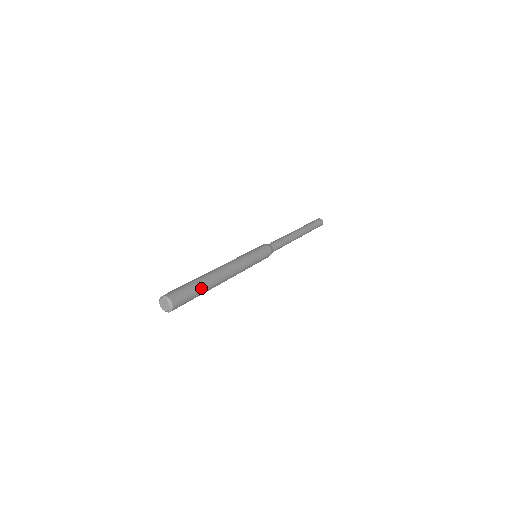
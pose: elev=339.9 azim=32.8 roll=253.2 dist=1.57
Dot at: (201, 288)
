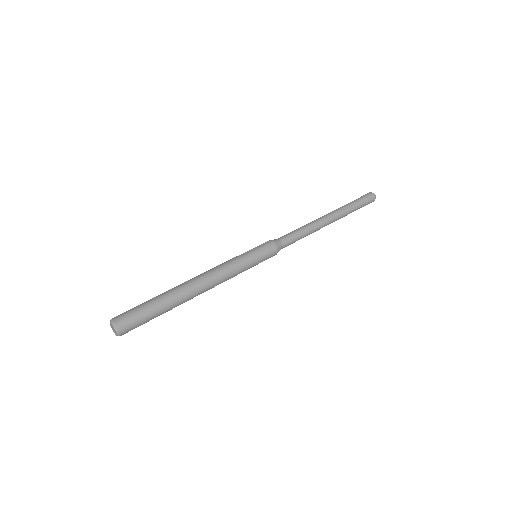
Dot at: (162, 310)
